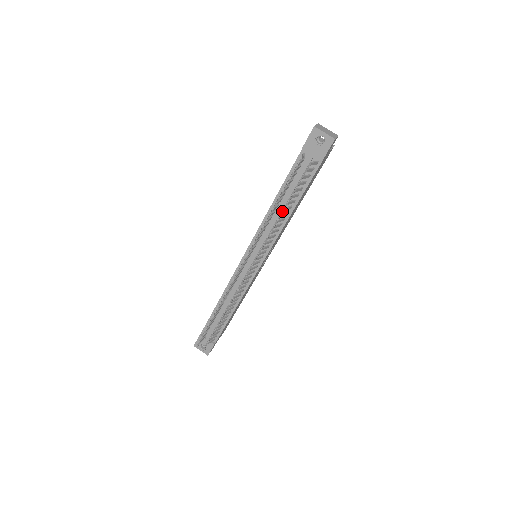
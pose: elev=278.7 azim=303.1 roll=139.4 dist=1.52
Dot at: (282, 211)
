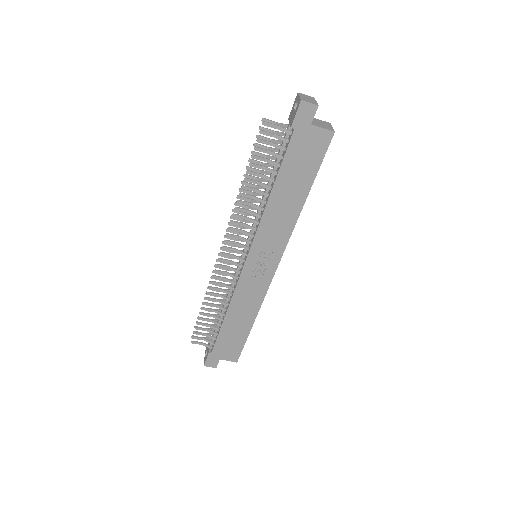
Dot at: occluded
